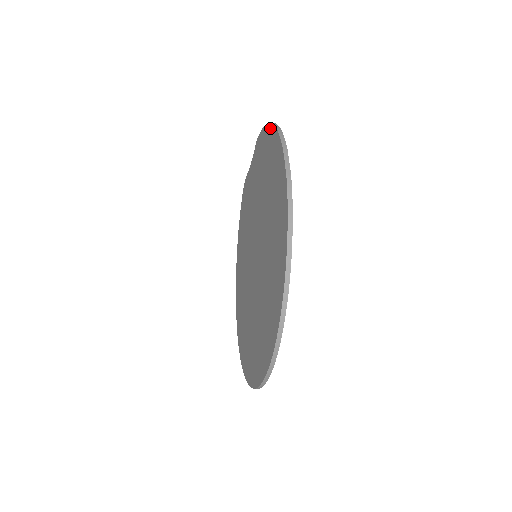
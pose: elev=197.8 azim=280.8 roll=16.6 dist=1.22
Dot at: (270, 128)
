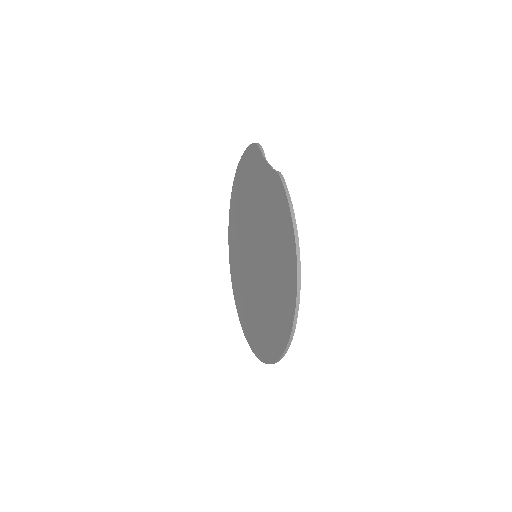
Dot at: (292, 237)
